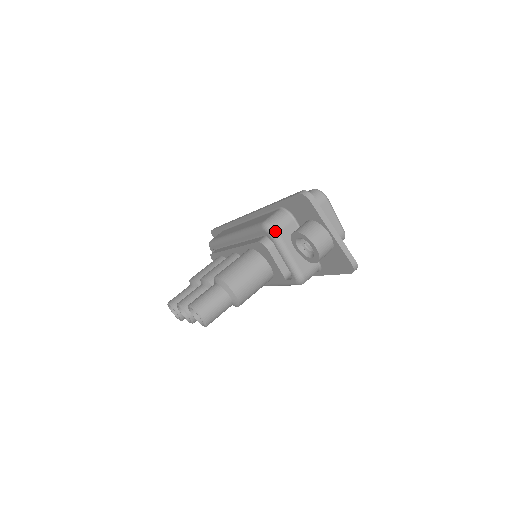
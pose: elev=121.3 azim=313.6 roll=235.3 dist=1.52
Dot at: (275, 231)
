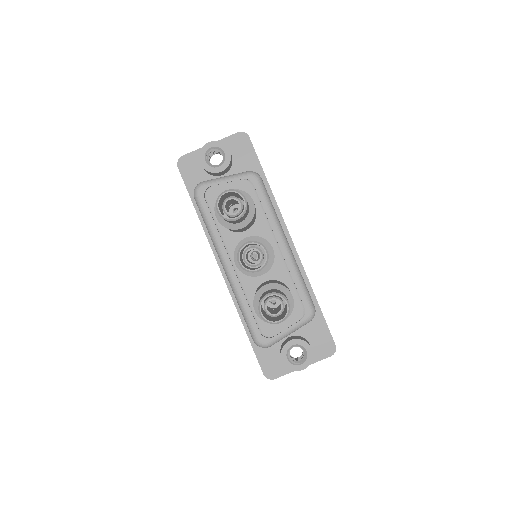
Dot at: (200, 183)
